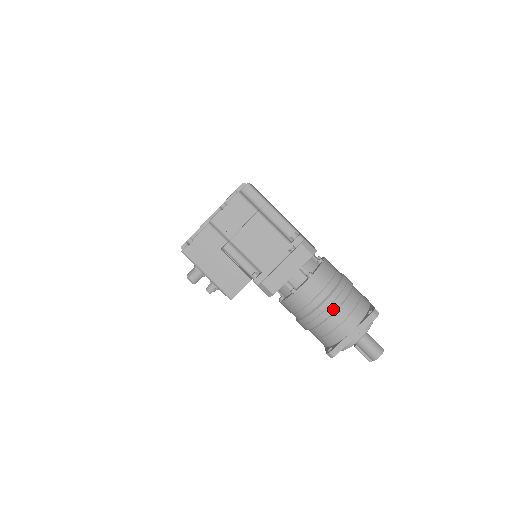
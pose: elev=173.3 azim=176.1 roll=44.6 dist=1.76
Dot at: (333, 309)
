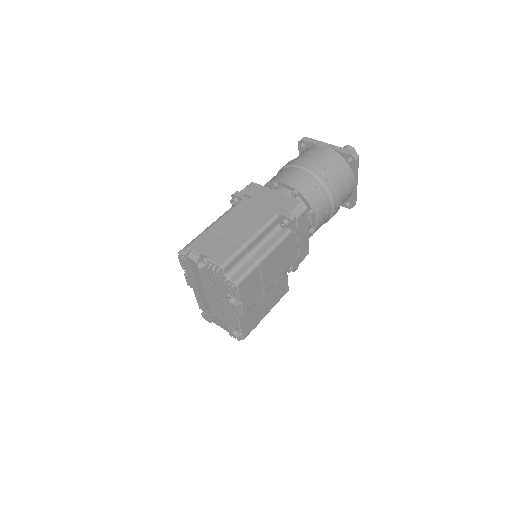
Dot at: (340, 198)
